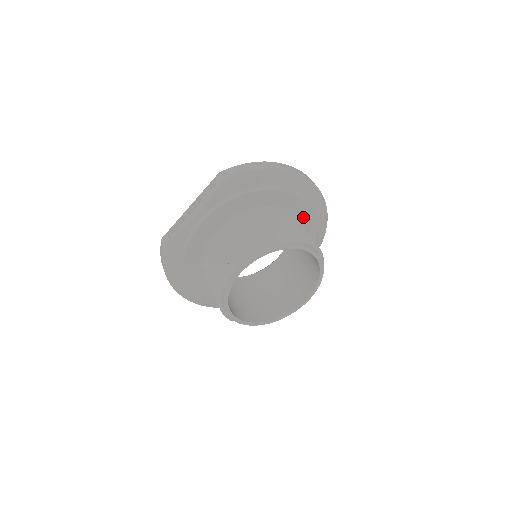
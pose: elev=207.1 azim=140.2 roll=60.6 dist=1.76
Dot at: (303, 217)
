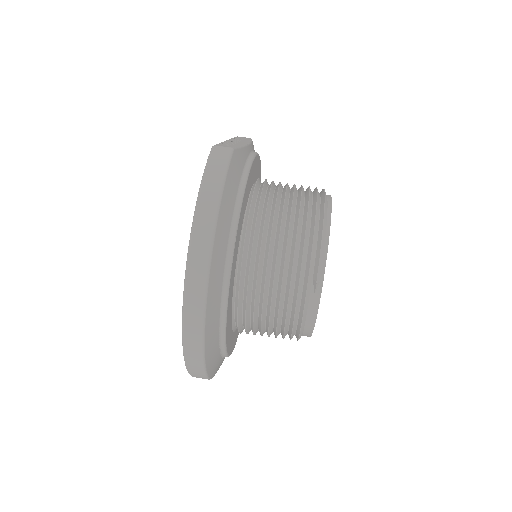
Dot at: occluded
